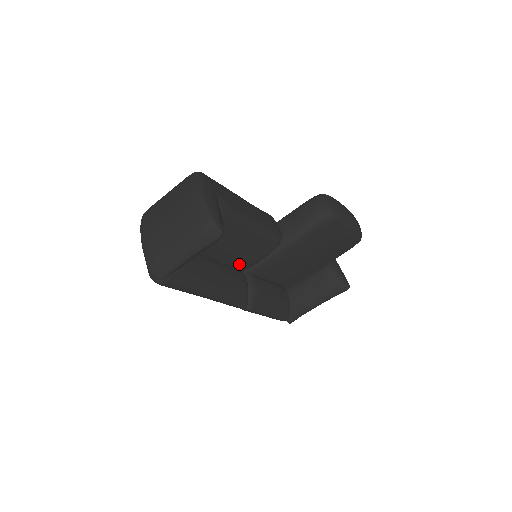
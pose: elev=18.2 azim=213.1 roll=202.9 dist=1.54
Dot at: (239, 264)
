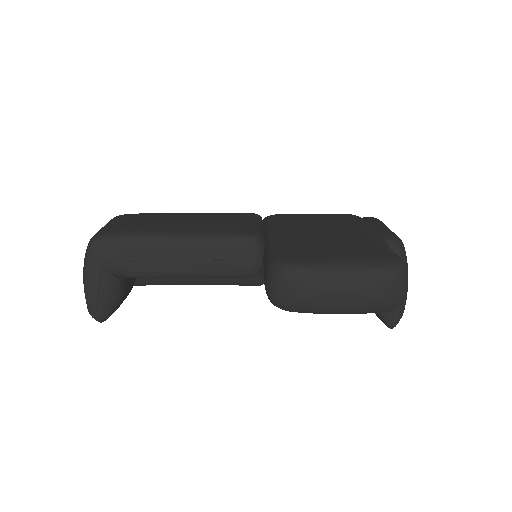
Dot at: occluded
